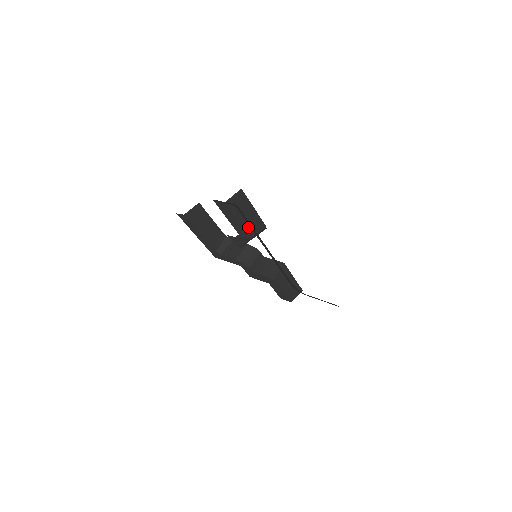
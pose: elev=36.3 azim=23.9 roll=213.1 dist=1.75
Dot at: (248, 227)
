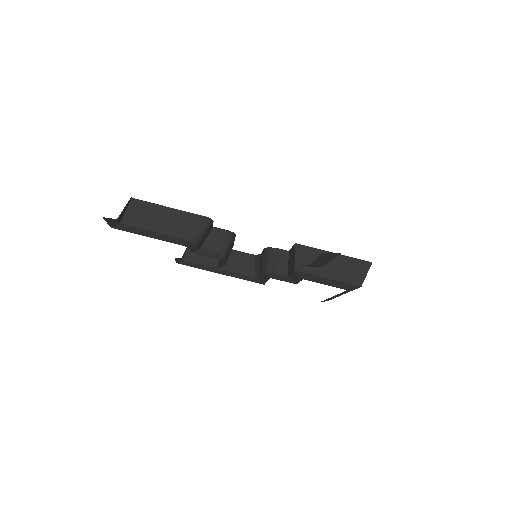
Dot at: (177, 231)
